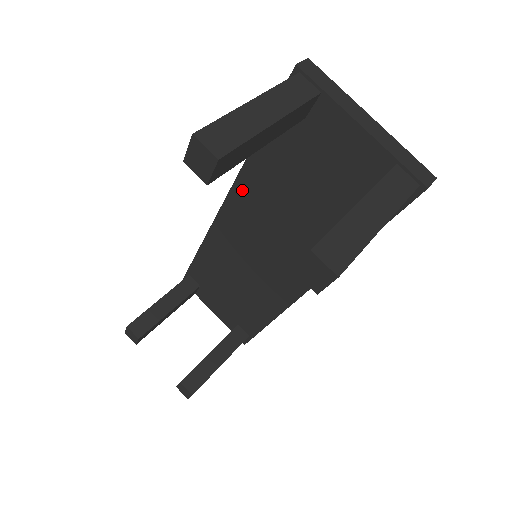
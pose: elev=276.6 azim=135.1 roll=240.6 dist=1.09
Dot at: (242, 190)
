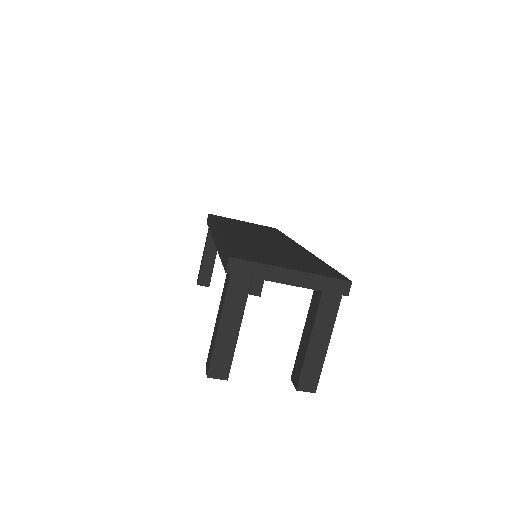
Dot at: occluded
